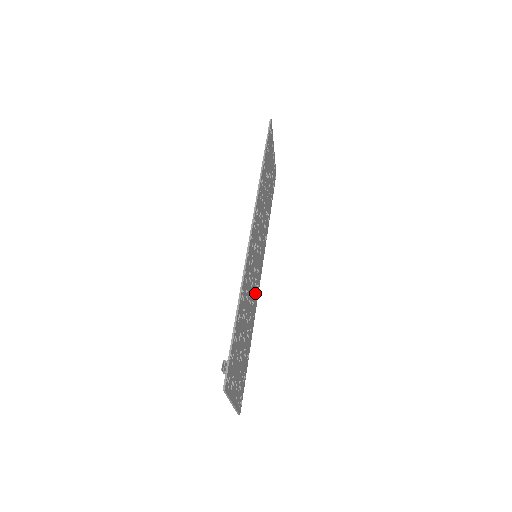
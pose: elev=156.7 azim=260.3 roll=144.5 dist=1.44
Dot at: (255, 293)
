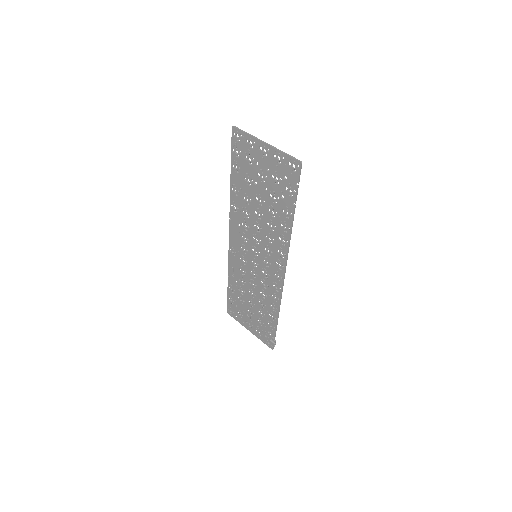
Dot at: (240, 262)
